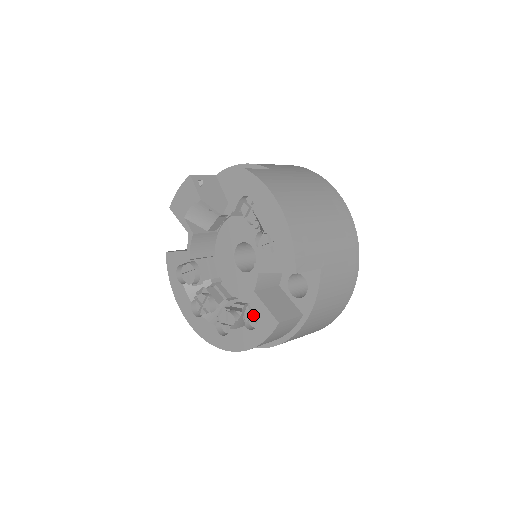
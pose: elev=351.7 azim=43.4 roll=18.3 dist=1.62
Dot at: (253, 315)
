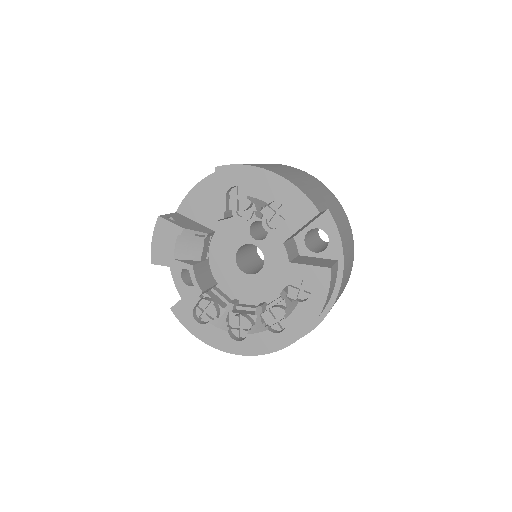
Dot at: (298, 289)
